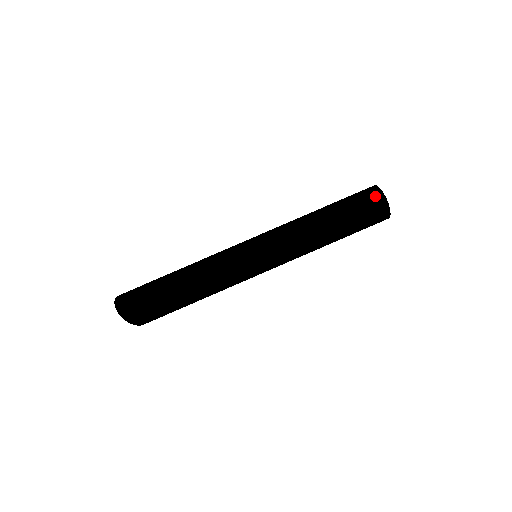
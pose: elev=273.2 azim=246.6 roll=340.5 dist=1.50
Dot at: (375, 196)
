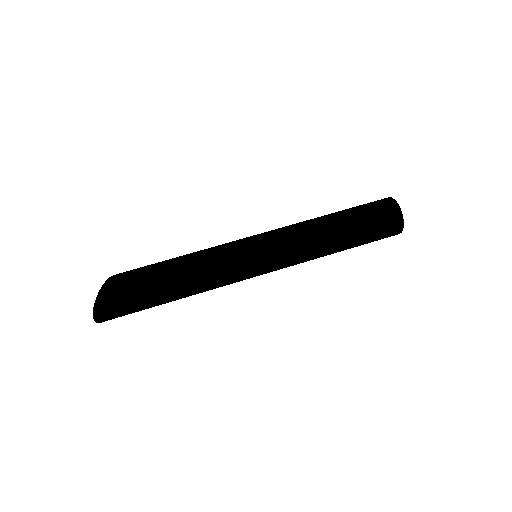
Dot at: (381, 199)
